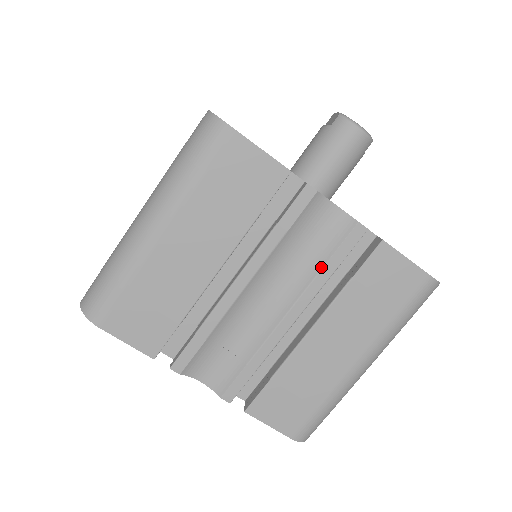
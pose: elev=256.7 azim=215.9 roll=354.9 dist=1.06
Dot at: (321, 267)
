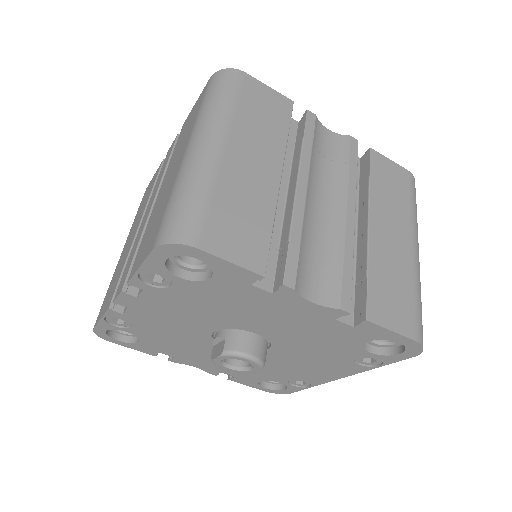
Dot at: (347, 170)
